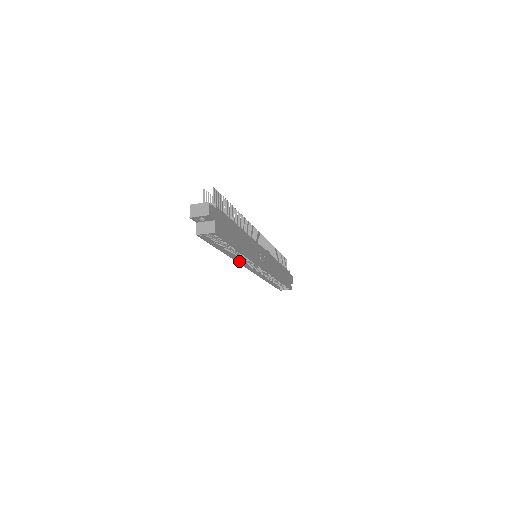
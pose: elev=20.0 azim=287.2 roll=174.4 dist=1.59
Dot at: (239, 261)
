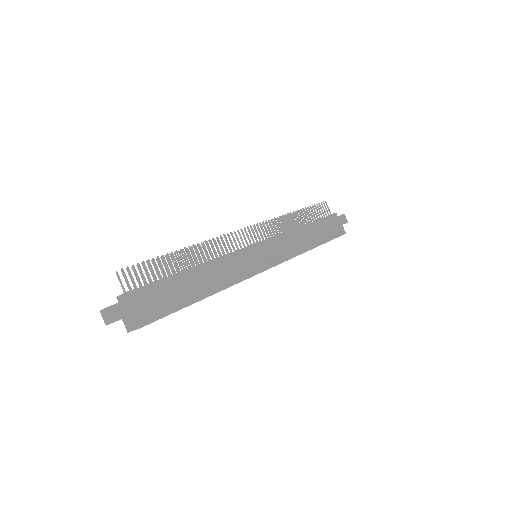
Dot at: occluded
